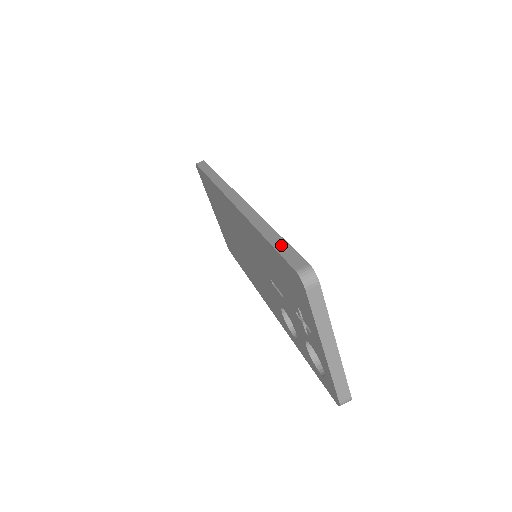
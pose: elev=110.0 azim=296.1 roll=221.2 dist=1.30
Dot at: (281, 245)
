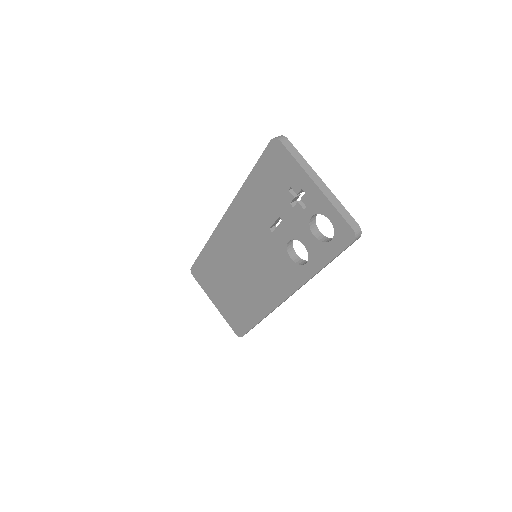
Dot at: occluded
